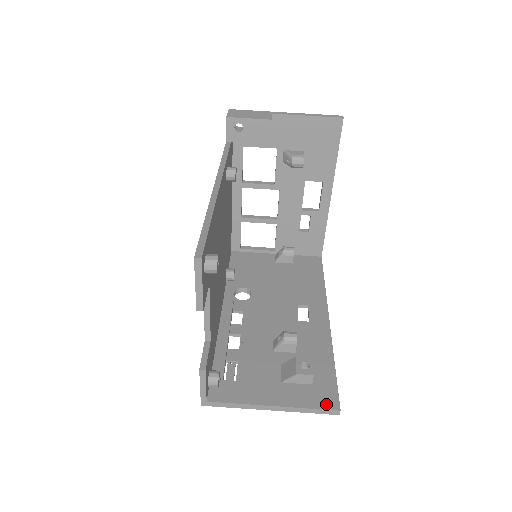
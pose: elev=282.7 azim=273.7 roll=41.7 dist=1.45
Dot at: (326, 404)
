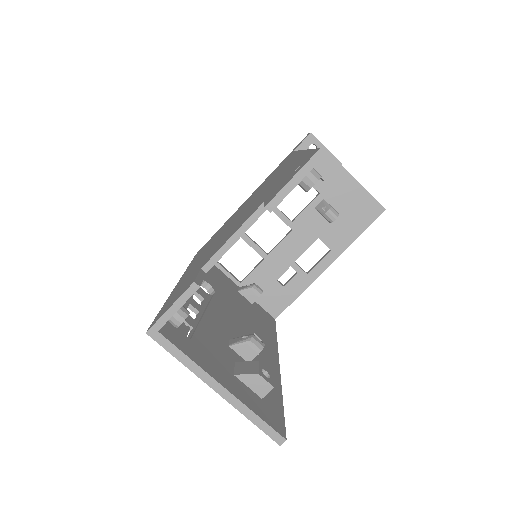
Dot at: (274, 424)
